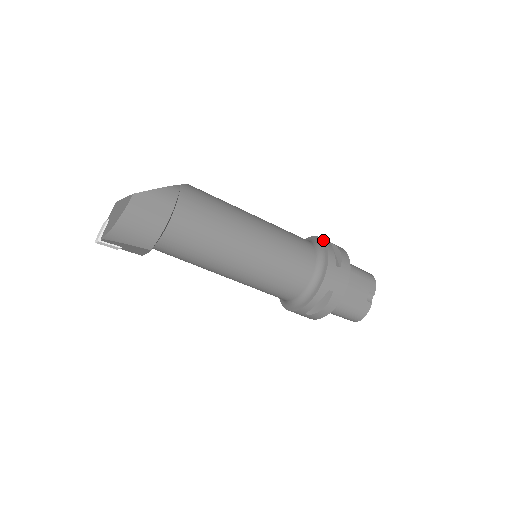
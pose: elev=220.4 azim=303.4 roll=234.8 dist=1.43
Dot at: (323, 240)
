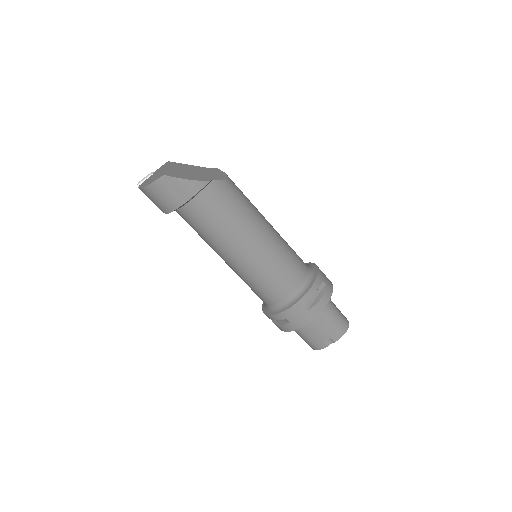
Dot at: (315, 280)
